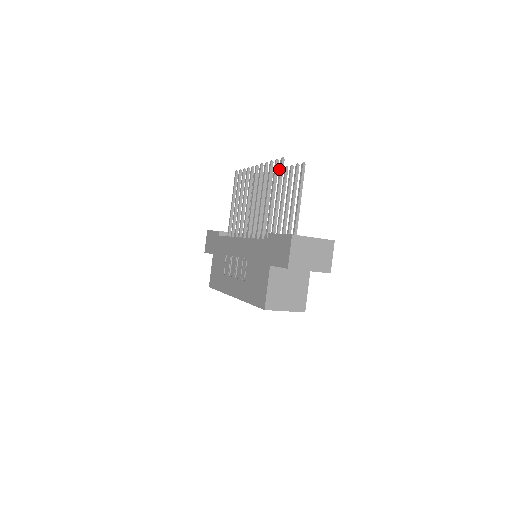
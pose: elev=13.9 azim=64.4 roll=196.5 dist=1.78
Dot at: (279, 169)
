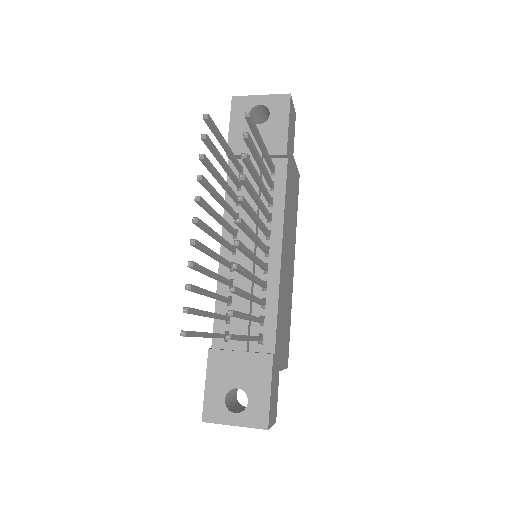
Dot at: occluded
